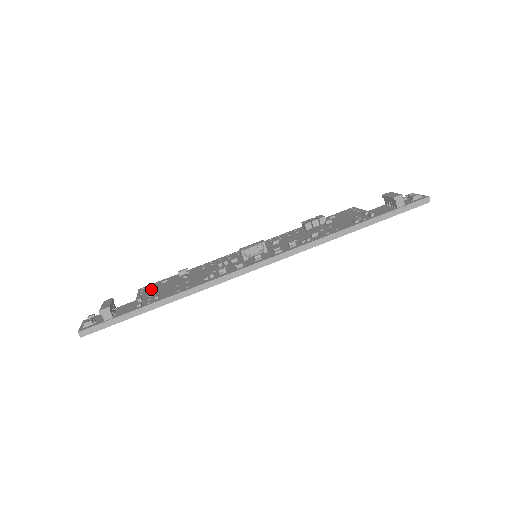
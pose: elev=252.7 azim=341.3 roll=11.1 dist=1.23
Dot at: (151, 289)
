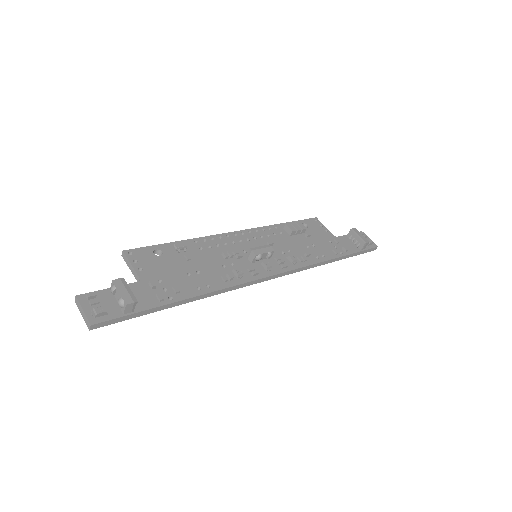
Dot at: (149, 263)
